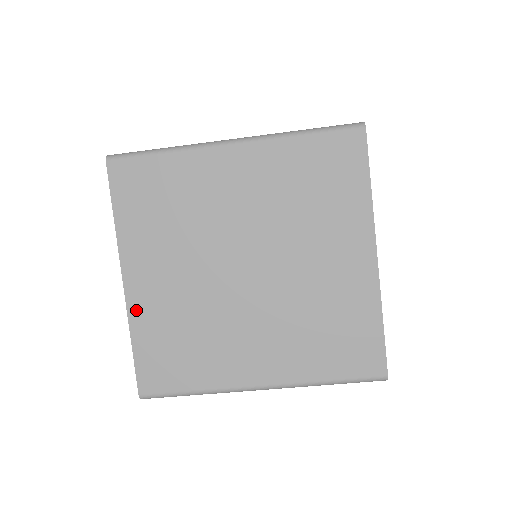
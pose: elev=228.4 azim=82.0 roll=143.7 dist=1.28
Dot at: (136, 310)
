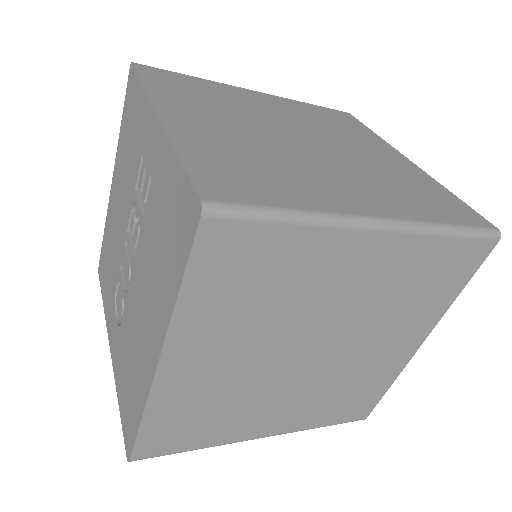
Dot at: (163, 392)
